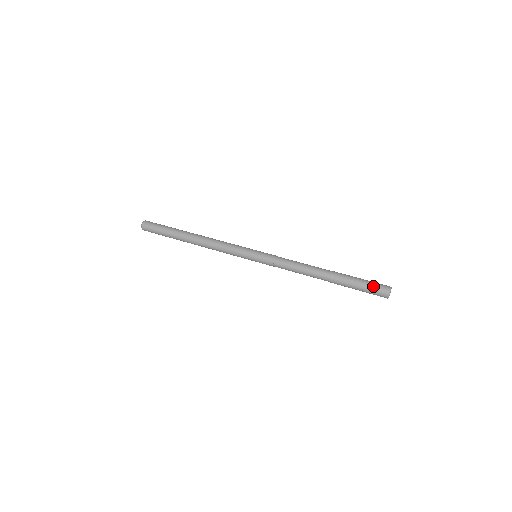
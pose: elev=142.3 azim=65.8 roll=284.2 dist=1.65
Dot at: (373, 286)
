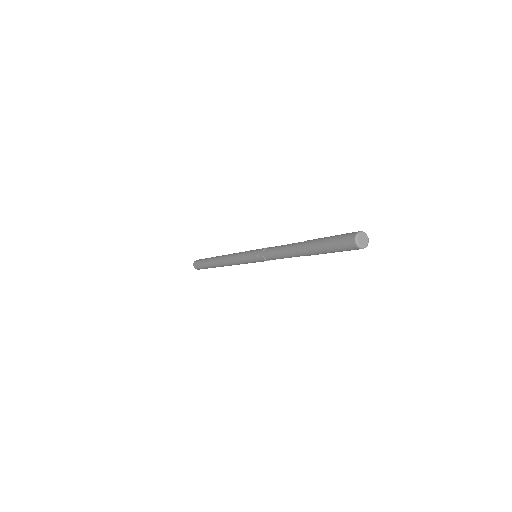
Dot at: (342, 234)
